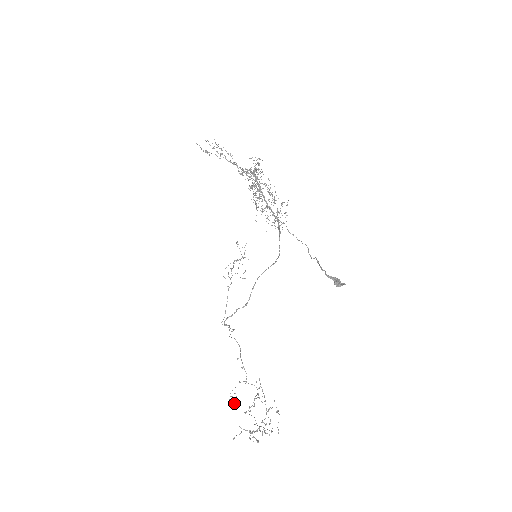
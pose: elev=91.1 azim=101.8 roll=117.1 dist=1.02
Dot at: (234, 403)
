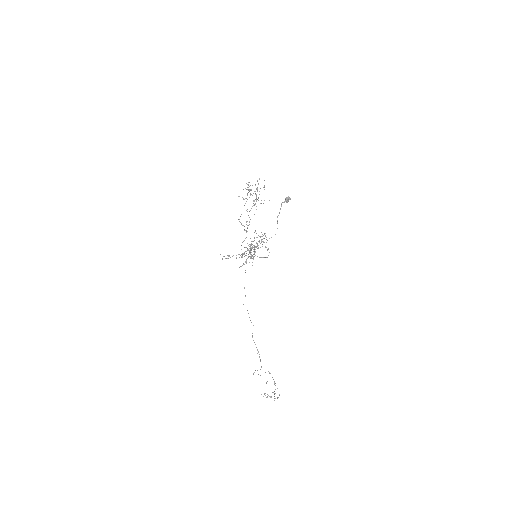
Dot at: occluded
